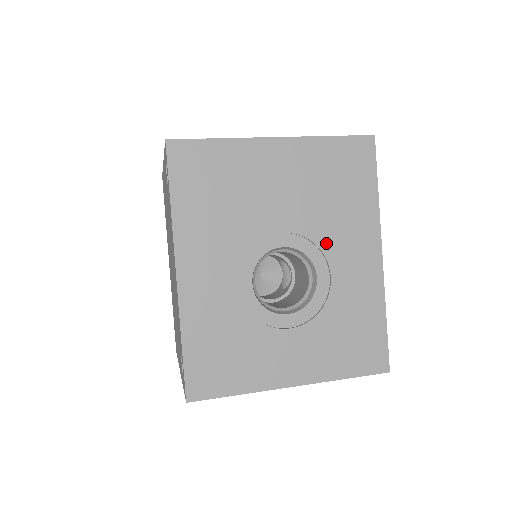
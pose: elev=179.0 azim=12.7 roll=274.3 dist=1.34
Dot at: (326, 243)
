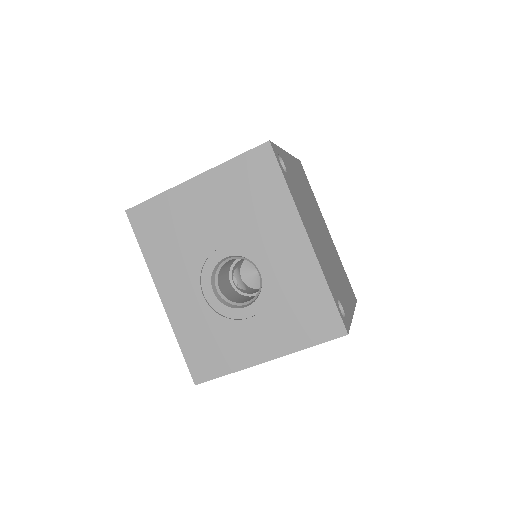
Dot at: (257, 243)
